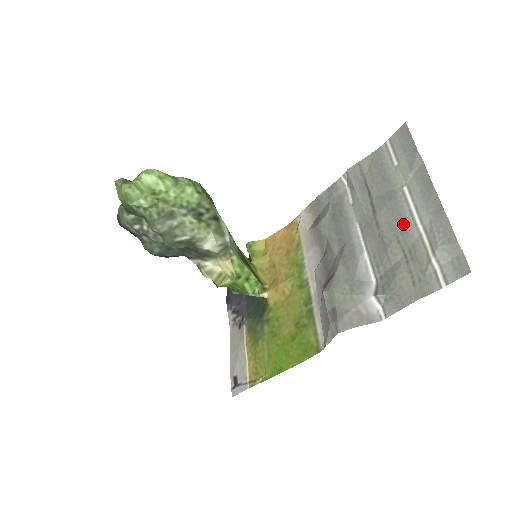
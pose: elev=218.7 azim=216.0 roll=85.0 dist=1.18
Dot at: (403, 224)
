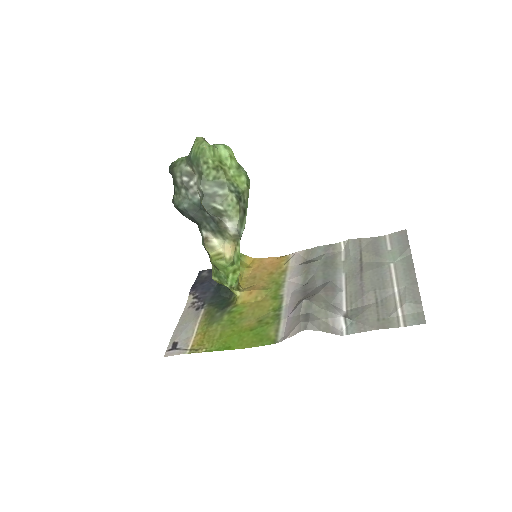
Dot at: (383, 283)
